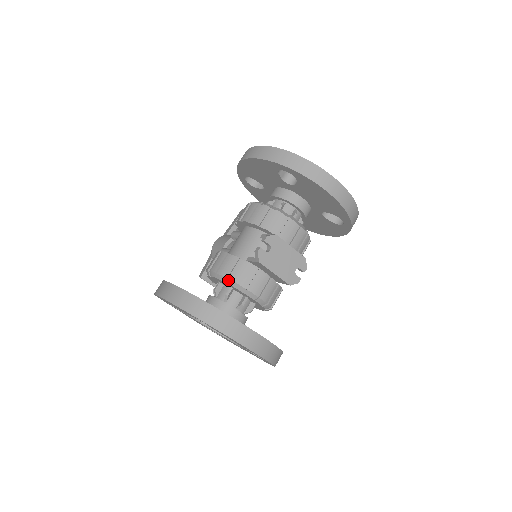
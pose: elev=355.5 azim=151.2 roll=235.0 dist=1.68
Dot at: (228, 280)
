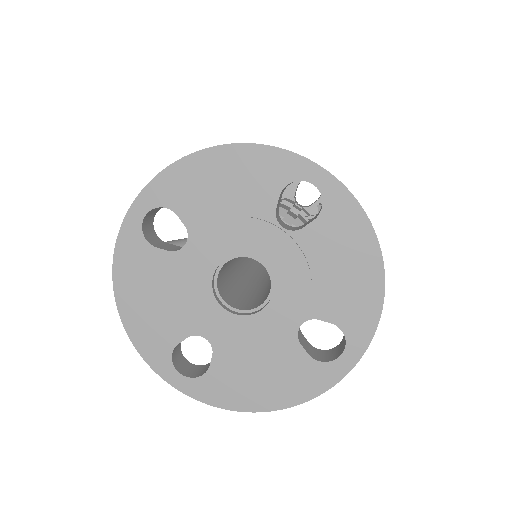
Dot at: (287, 215)
